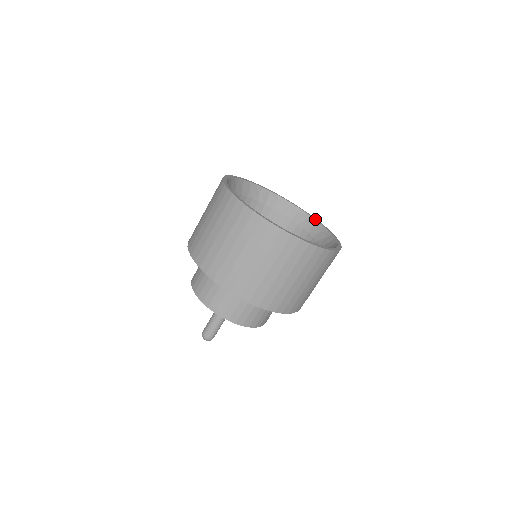
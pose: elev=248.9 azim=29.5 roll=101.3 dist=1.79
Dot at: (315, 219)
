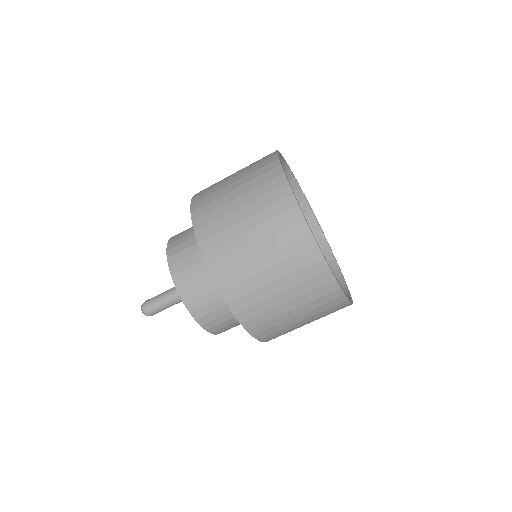
Dot at: occluded
